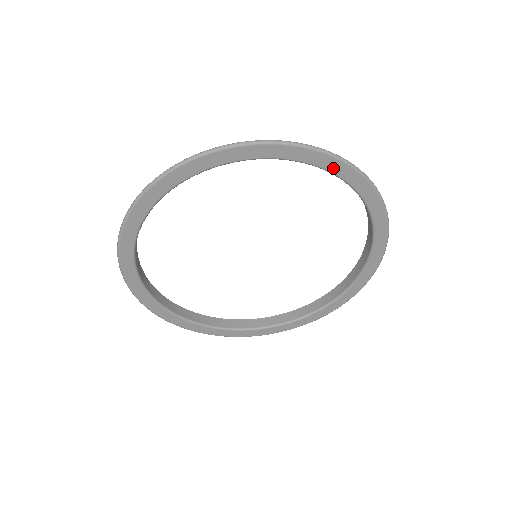
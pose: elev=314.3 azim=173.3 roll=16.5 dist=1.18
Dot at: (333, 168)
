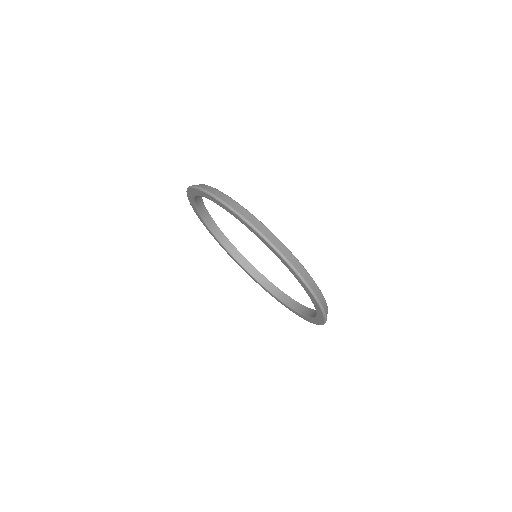
Dot at: (317, 307)
